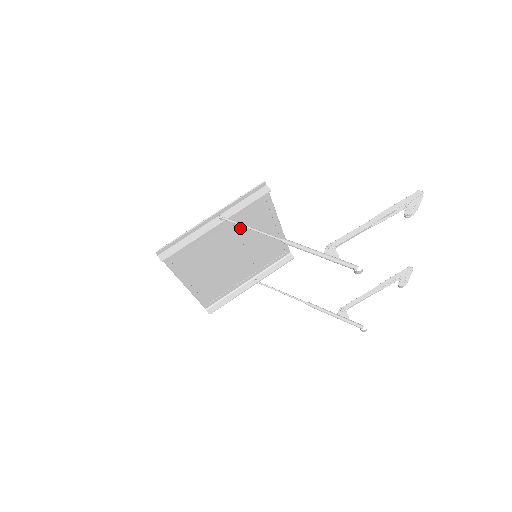
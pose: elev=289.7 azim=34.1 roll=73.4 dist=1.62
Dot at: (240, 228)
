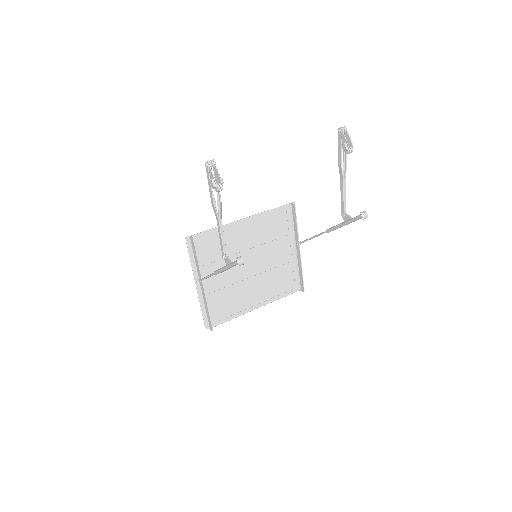
Dot at: occluded
